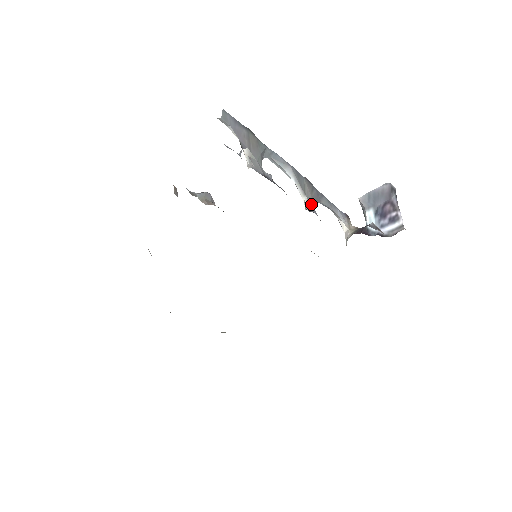
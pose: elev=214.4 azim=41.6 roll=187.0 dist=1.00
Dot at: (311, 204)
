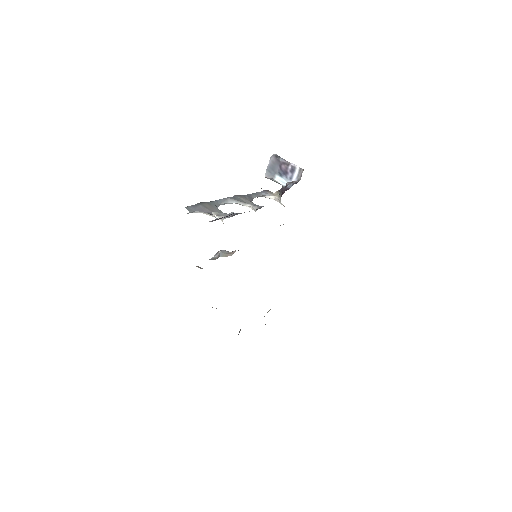
Dot at: (253, 204)
